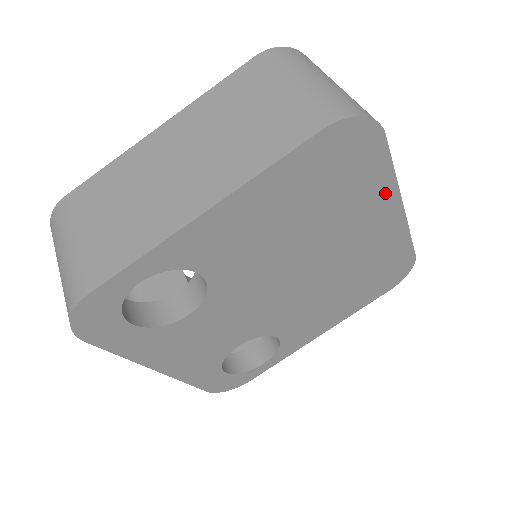
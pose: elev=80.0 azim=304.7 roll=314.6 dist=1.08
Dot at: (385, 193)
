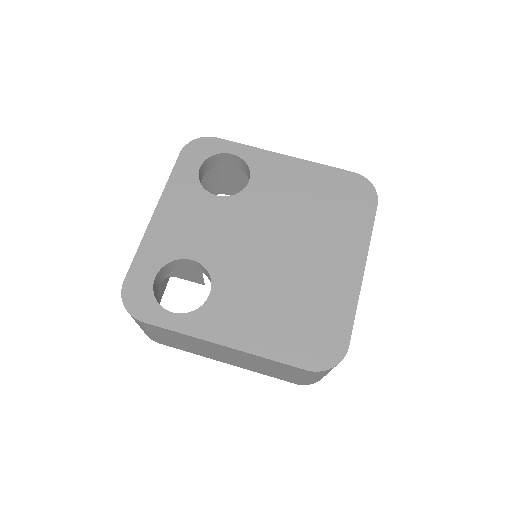
Dot at: (359, 243)
